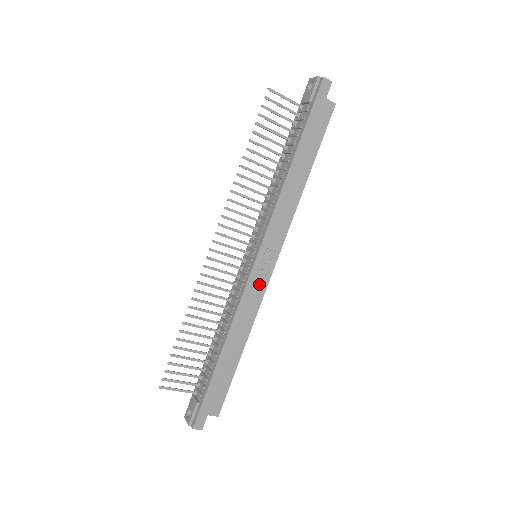
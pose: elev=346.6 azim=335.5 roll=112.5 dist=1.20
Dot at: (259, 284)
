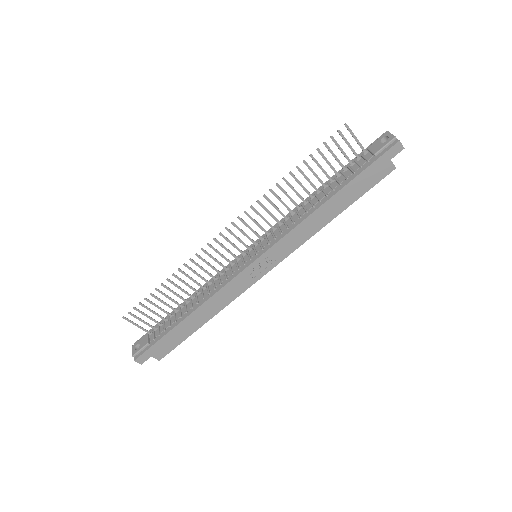
Dot at: (246, 281)
